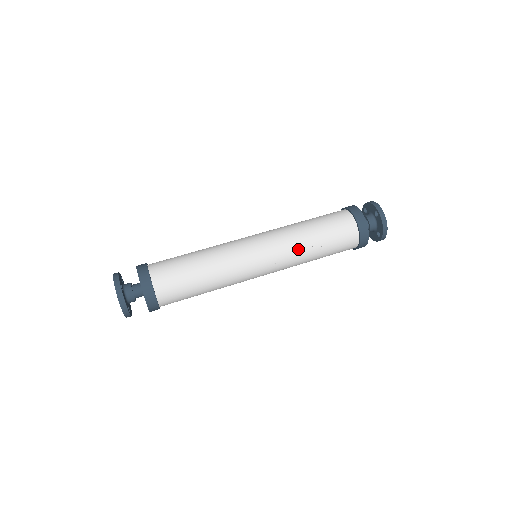
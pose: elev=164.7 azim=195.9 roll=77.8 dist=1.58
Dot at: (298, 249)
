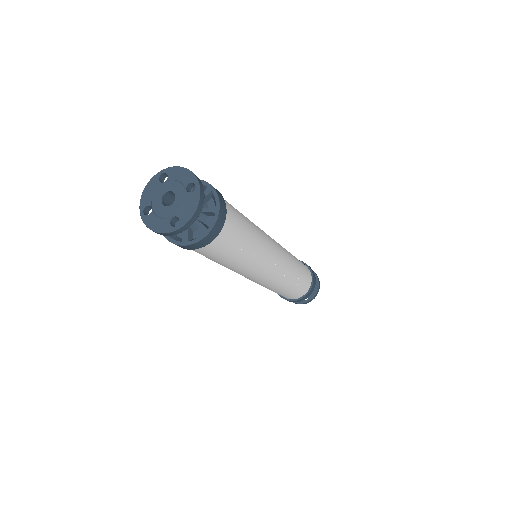
Dot at: (291, 272)
